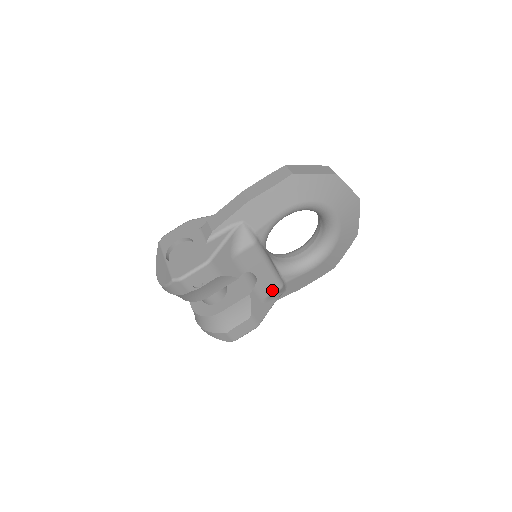
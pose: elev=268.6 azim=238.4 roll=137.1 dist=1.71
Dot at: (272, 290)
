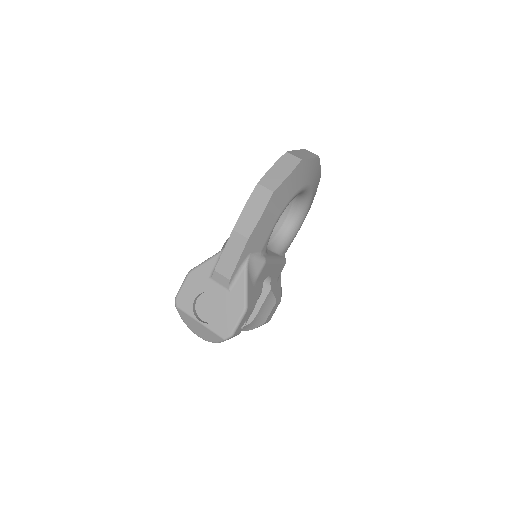
Dot at: (281, 270)
